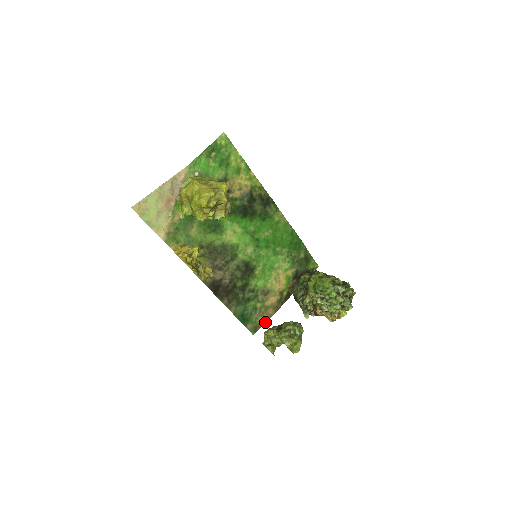
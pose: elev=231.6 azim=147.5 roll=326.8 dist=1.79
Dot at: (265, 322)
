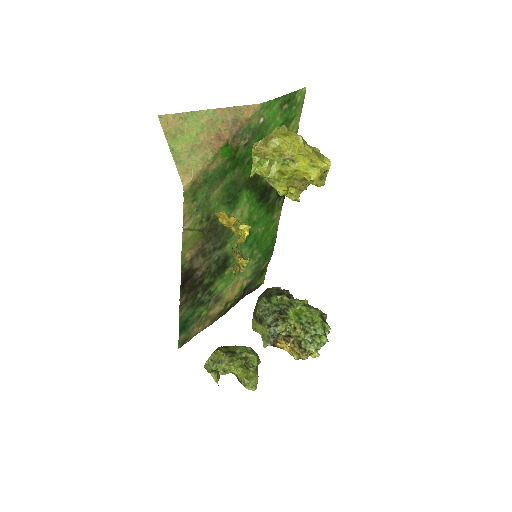
Dot at: (195, 335)
